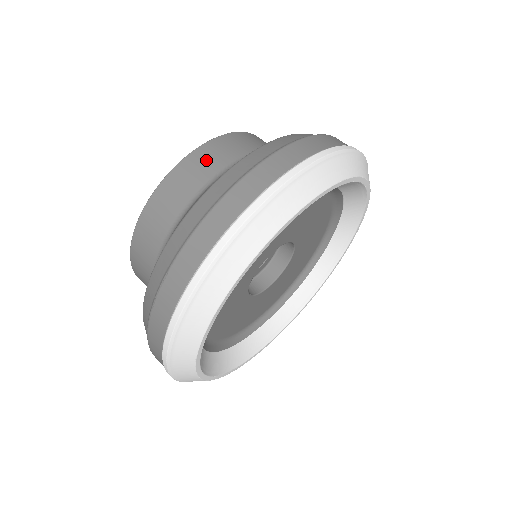
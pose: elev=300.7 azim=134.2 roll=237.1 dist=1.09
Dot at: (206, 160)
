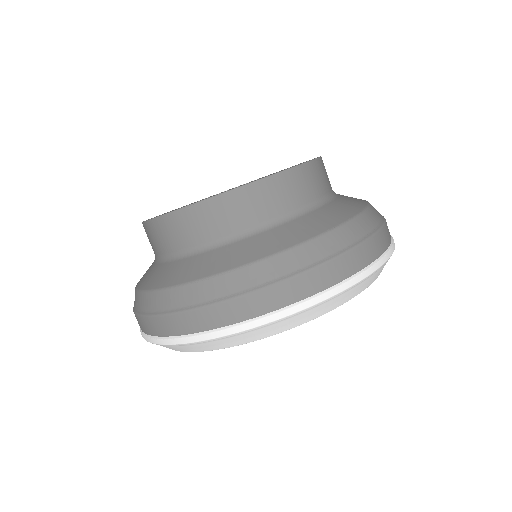
Dot at: (186, 227)
